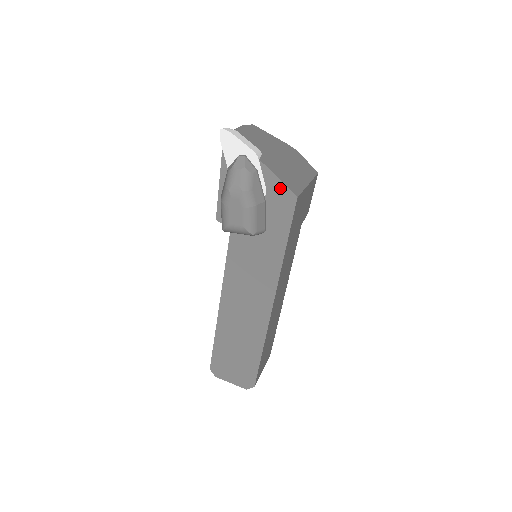
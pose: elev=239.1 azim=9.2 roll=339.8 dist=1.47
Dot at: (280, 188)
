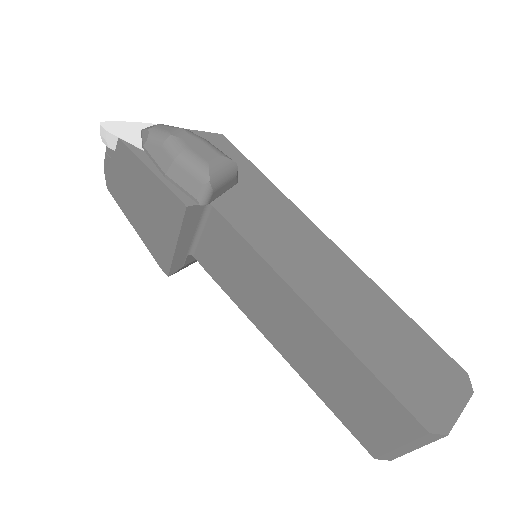
Dot at: (203, 136)
